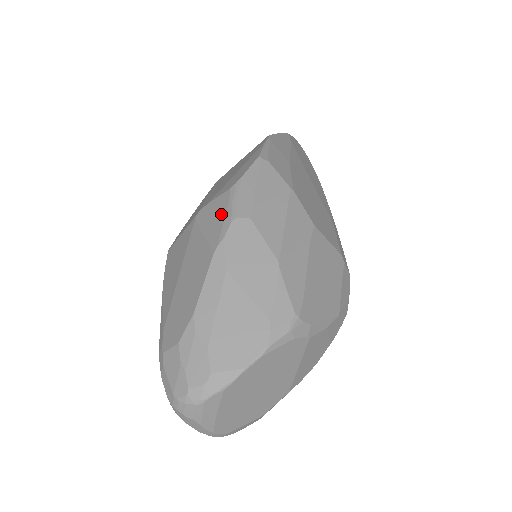
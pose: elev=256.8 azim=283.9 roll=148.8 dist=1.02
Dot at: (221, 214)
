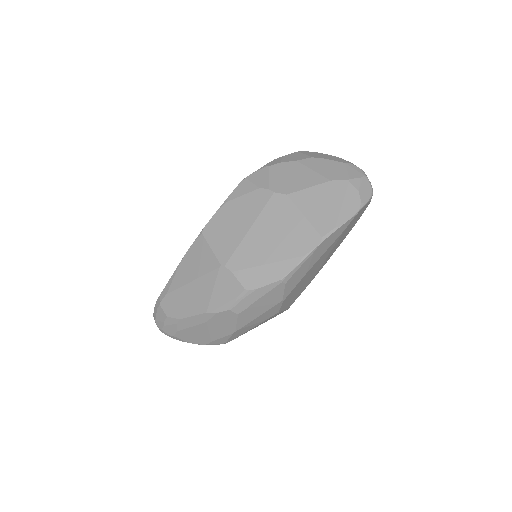
Dot at: (228, 297)
